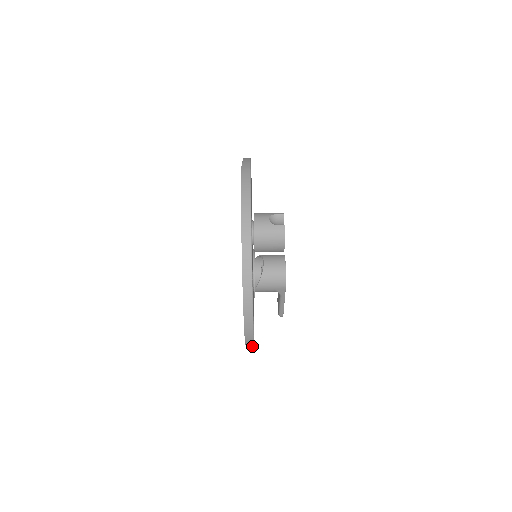
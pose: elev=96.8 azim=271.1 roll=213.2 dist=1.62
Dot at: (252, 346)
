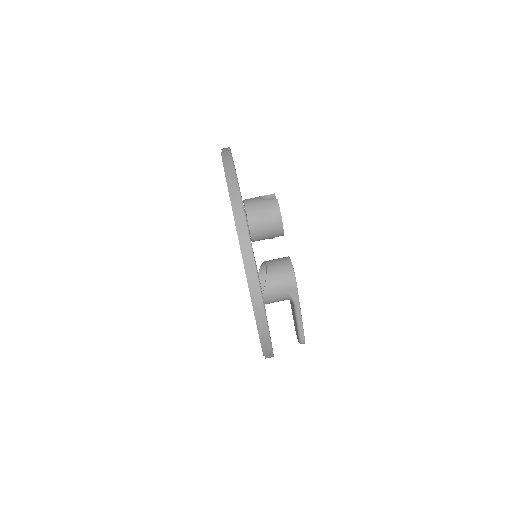
Dot at: (268, 337)
